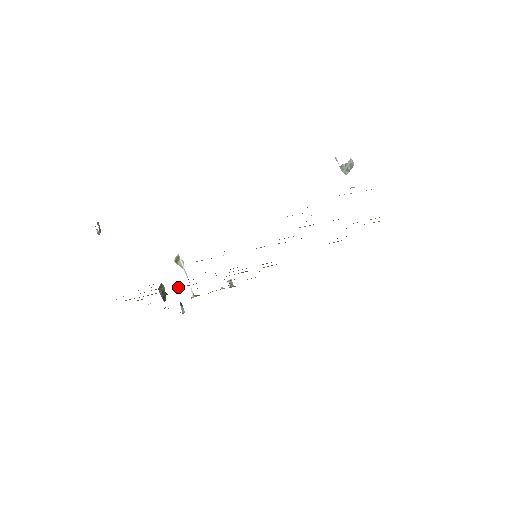
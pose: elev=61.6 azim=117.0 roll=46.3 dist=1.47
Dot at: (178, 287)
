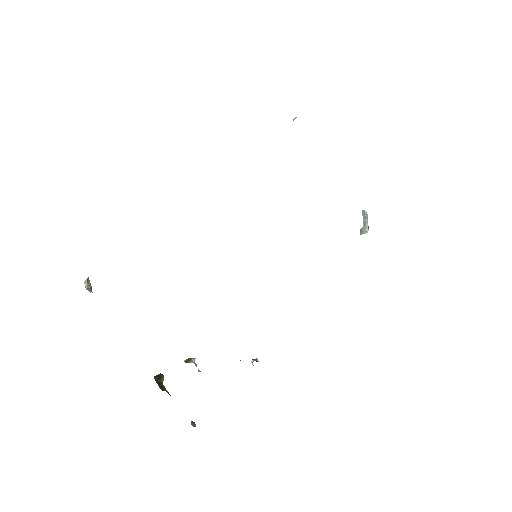
Dot at: occluded
